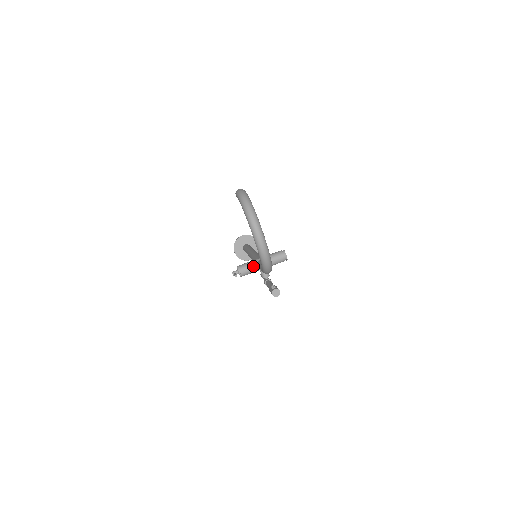
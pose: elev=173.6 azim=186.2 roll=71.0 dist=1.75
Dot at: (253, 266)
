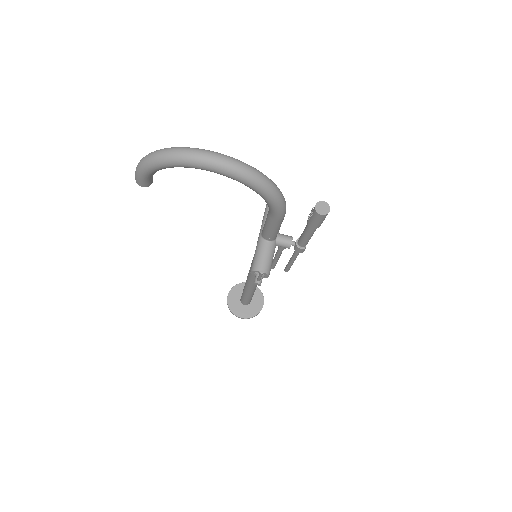
Dot at: (264, 247)
